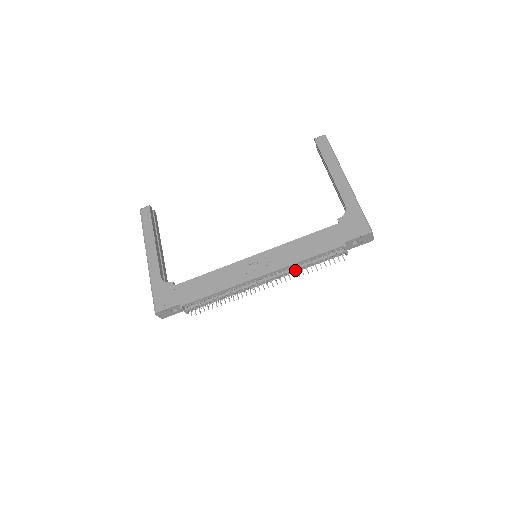
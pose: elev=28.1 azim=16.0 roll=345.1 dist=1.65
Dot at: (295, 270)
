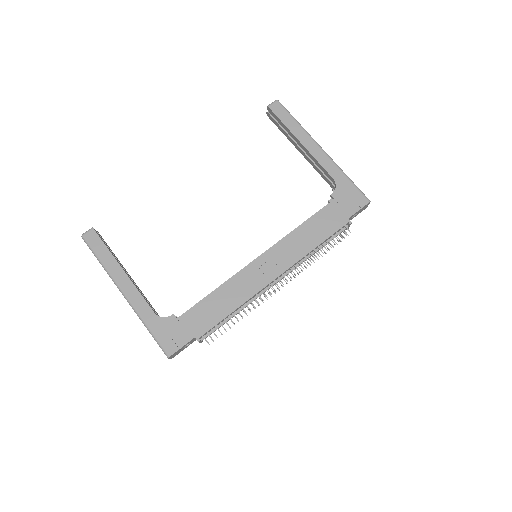
Dot at: (305, 260)
